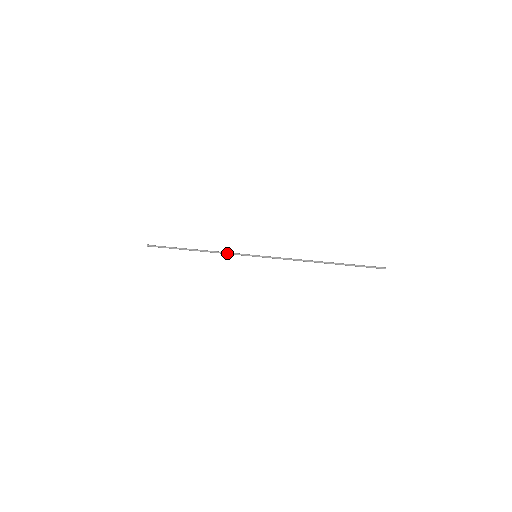
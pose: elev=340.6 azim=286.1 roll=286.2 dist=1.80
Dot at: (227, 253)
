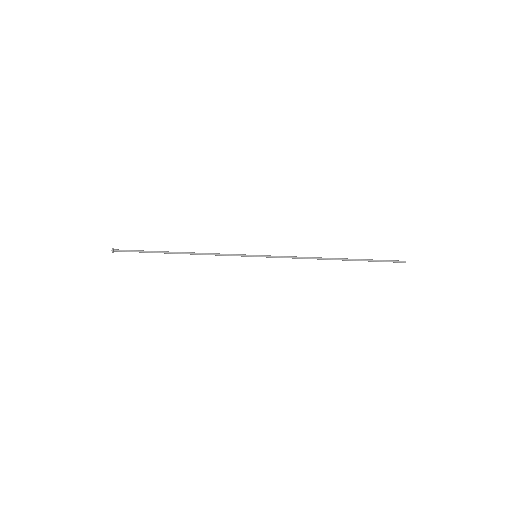
Dot at: (220, 255)
